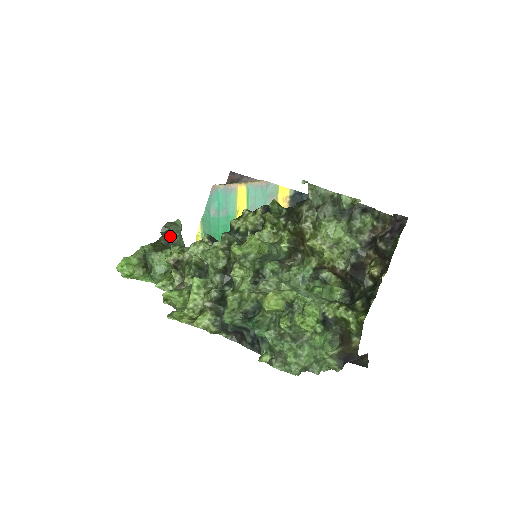
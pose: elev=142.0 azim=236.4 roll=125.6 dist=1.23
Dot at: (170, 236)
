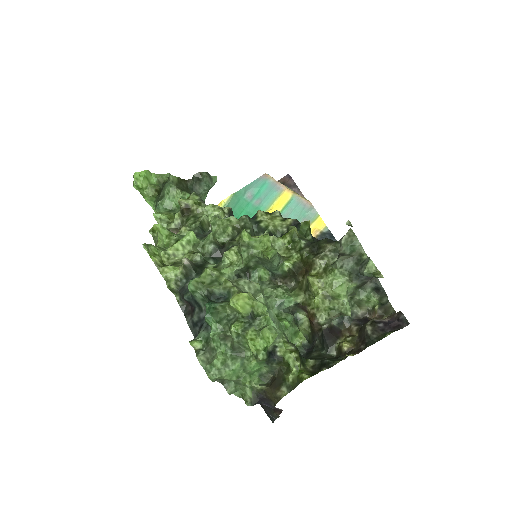
Dot at: (199, 184)
